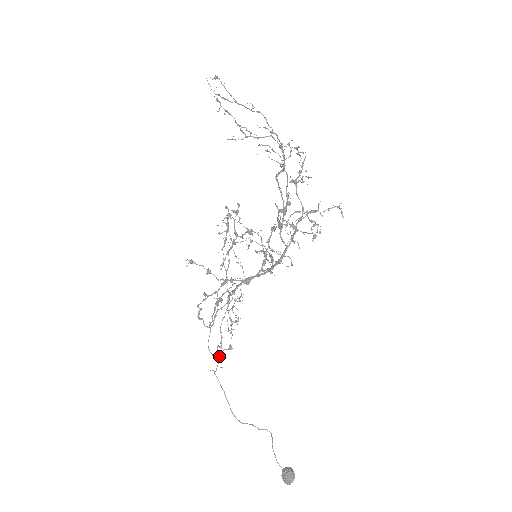
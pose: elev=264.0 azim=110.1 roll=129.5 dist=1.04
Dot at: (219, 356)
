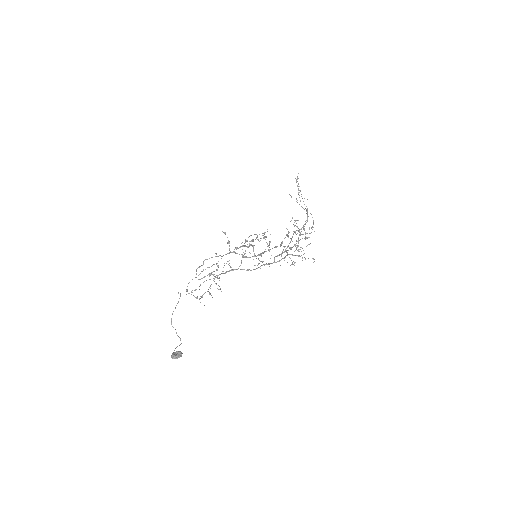
Dot at: (189, 293)
